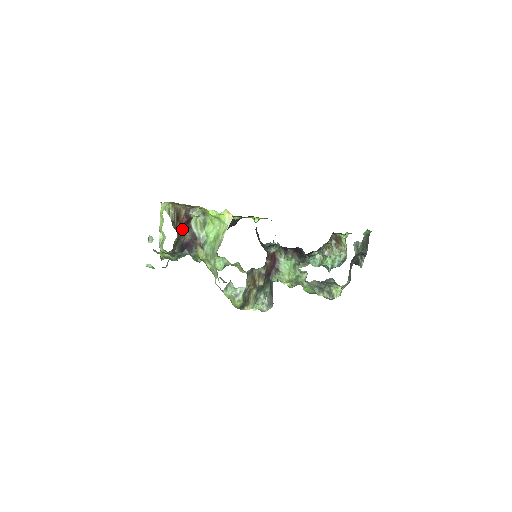
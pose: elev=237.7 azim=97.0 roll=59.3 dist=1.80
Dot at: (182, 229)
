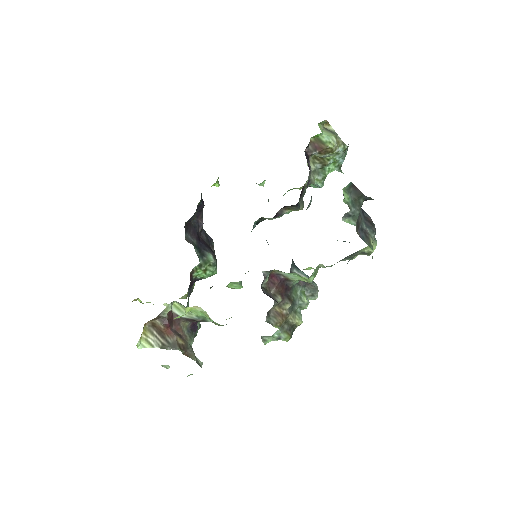
Dot at: (175, 330)
